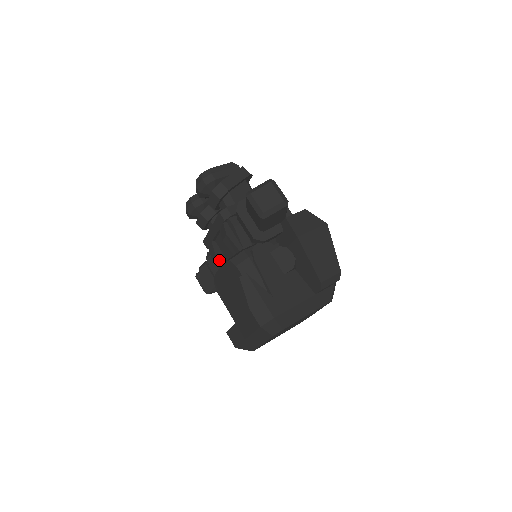
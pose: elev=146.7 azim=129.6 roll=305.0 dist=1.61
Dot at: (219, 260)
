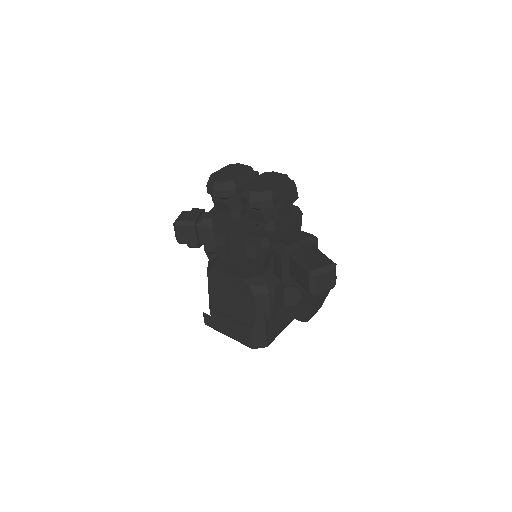
Dot at: (225, 254)
